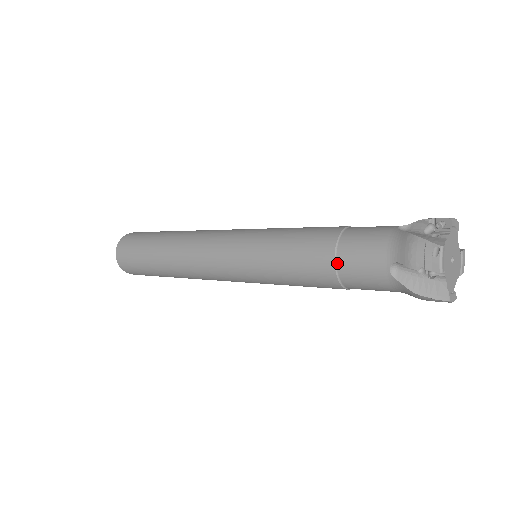
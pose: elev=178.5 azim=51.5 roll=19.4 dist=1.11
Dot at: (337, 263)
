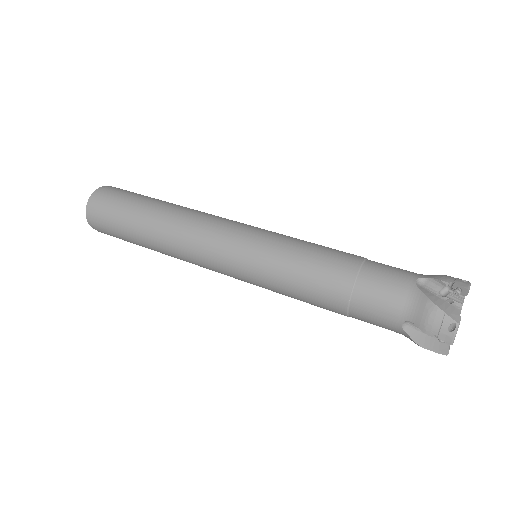
Dot at: (350, 303)
